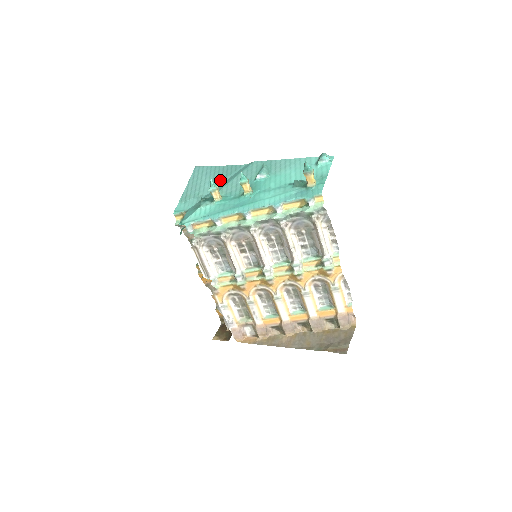
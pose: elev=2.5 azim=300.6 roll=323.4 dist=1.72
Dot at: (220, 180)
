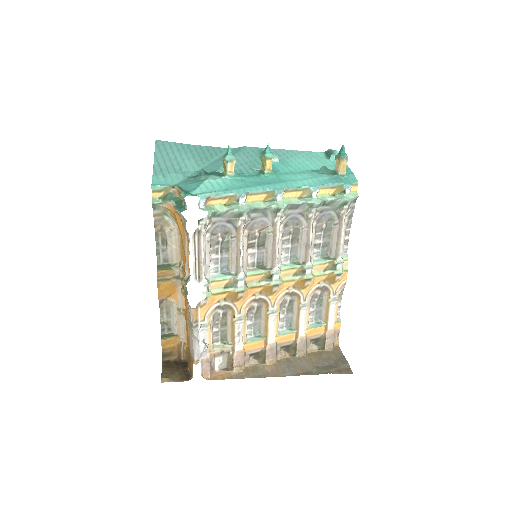
Dot at: (205, 159)
